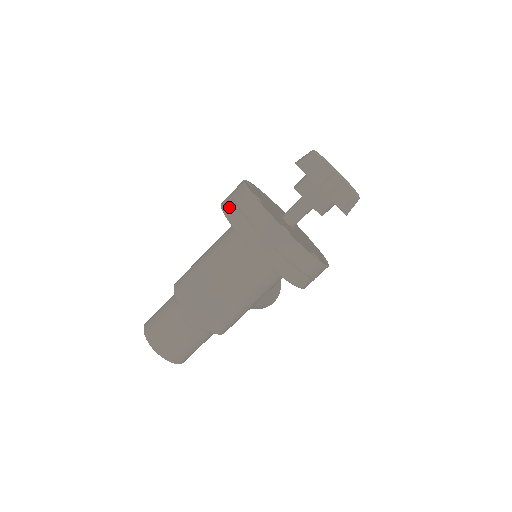
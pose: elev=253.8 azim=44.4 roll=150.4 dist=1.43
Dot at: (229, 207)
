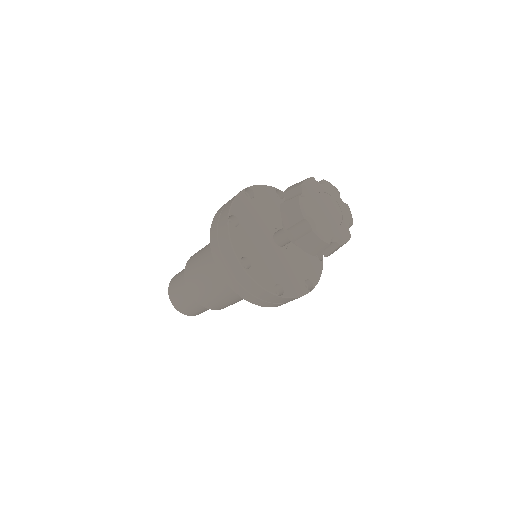
Dot at: (216, 219)
